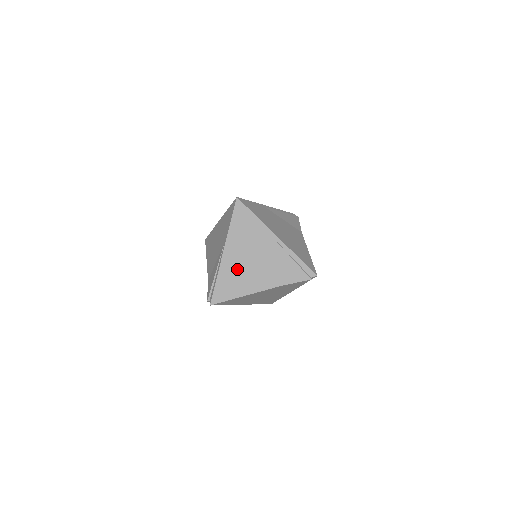
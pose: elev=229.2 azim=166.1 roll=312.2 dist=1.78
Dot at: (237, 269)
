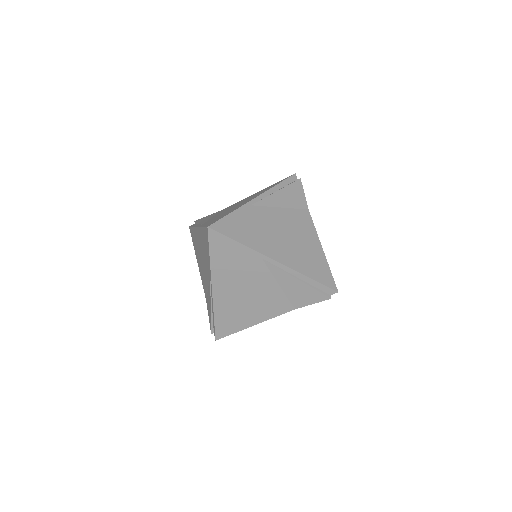
Dot at: (235, 303)
